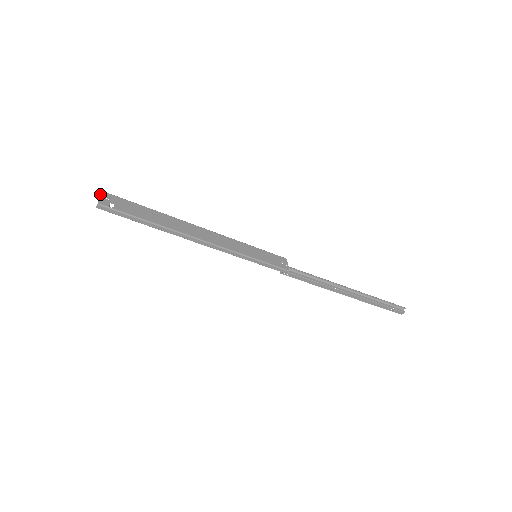
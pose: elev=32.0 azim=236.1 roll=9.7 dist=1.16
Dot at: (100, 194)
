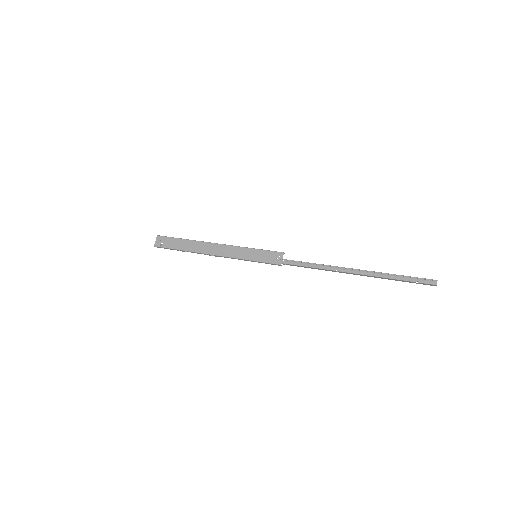
Dot at: (156, 238)
